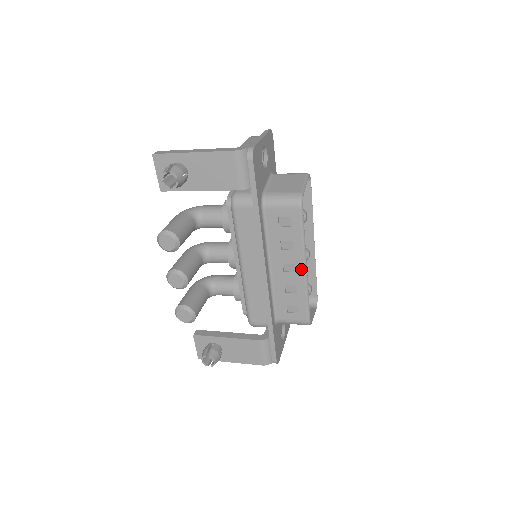
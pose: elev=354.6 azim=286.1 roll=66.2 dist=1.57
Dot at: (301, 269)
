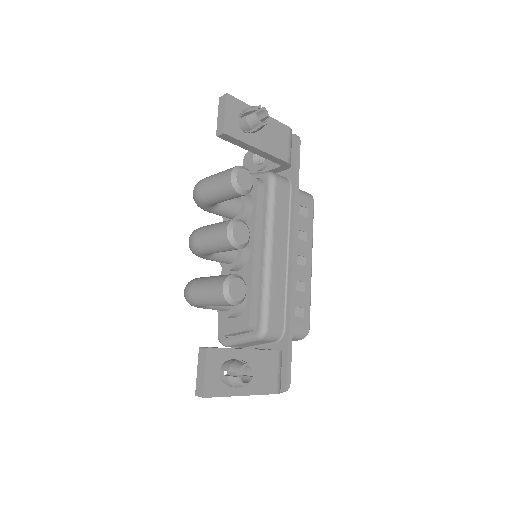
Dot at: (309, 263)
